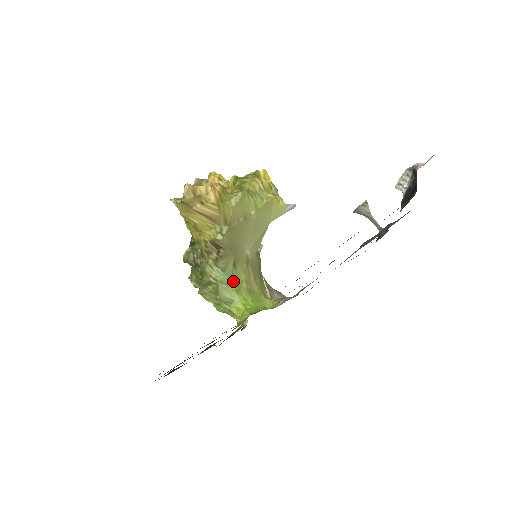
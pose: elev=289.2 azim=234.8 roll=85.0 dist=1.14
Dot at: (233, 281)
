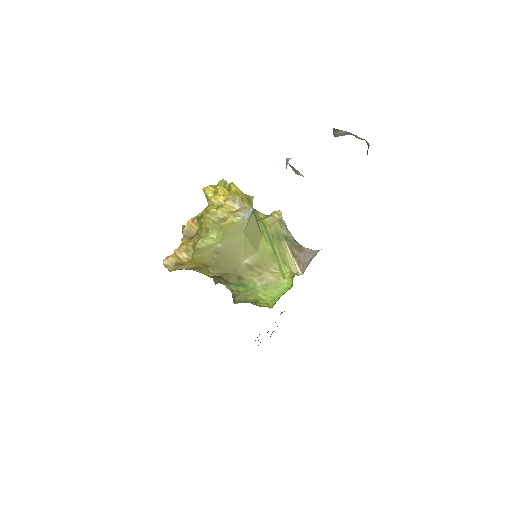
Dot at: (248, 287)
